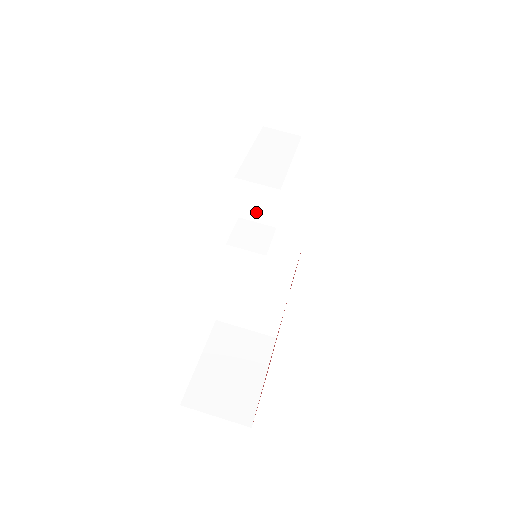
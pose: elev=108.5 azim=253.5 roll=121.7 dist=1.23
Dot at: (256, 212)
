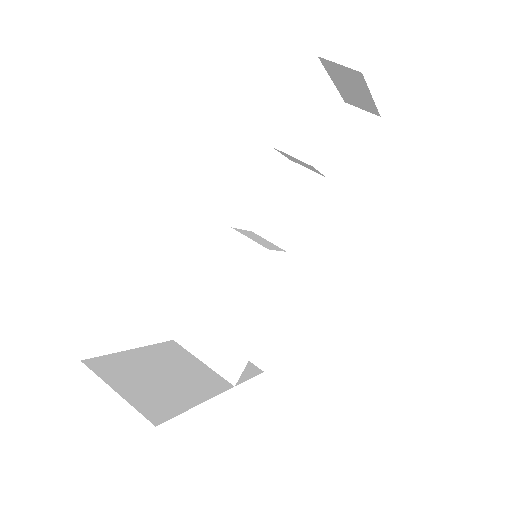
Dot at: (273, 228)
